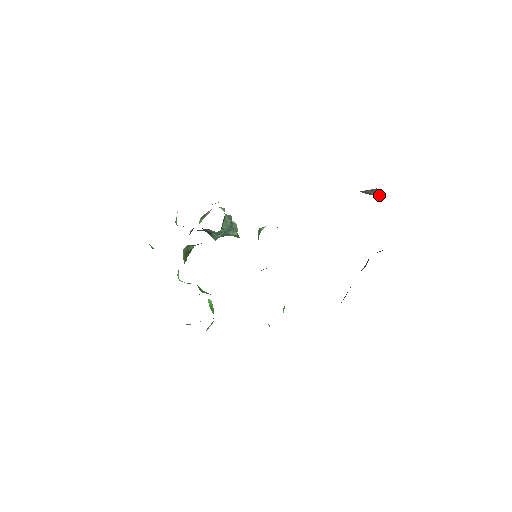
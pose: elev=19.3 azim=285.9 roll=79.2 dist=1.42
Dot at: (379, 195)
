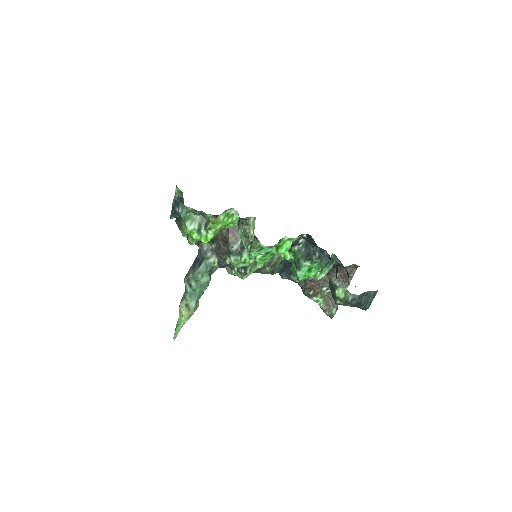
Dot at: (336, 307)
